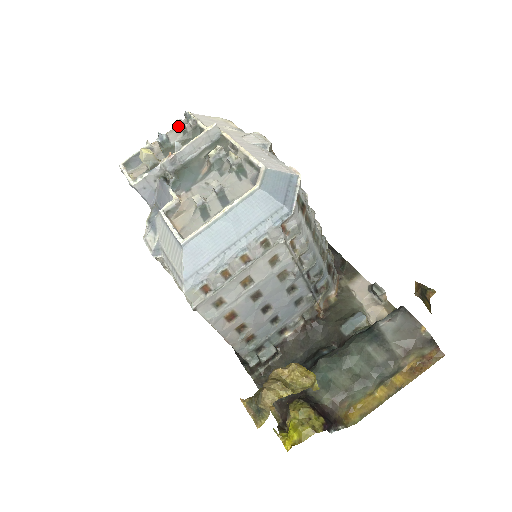
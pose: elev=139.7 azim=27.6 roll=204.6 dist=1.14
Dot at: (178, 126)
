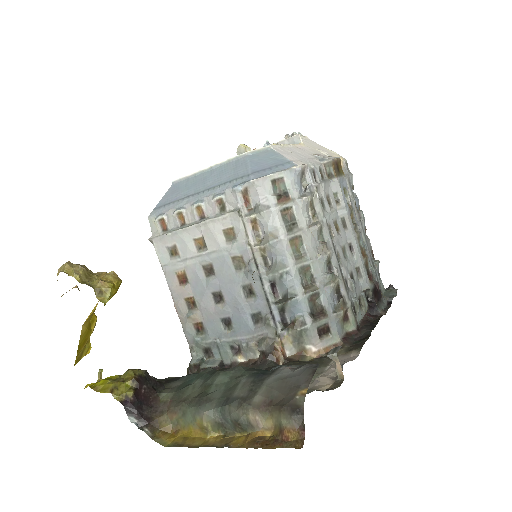
Dot at: occluded
